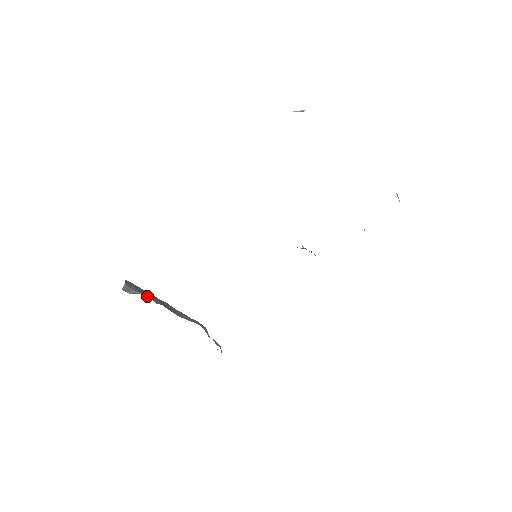
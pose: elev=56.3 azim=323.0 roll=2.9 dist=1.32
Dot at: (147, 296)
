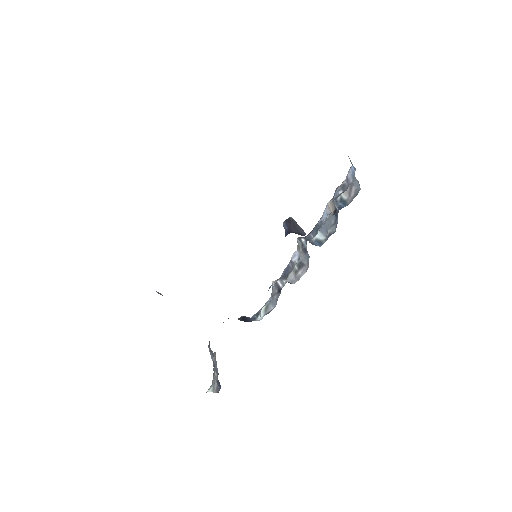
Dot at: occluded
